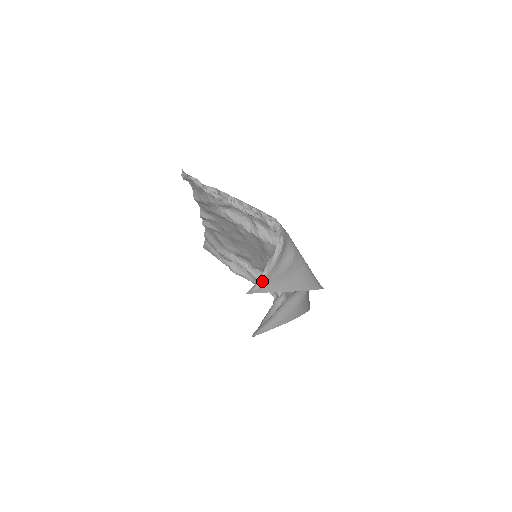
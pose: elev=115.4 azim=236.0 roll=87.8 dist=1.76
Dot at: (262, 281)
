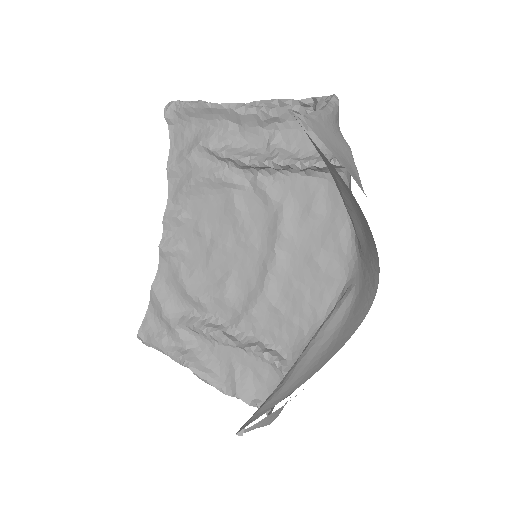
Dot at: (315, 117)
